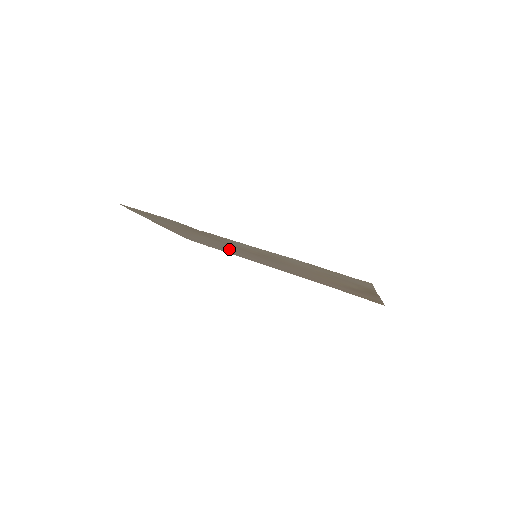
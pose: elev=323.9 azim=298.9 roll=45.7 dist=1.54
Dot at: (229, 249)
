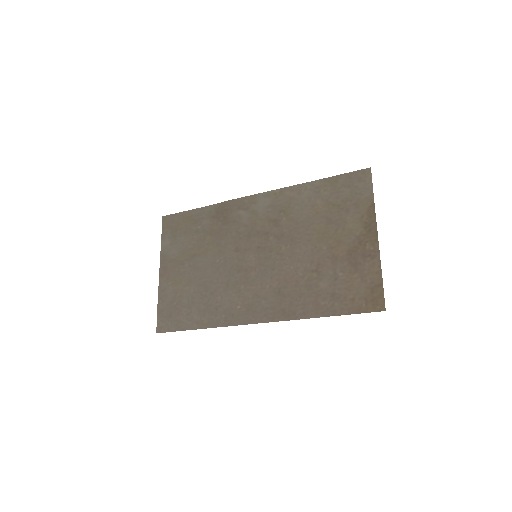
Dot at: (219, 287)
